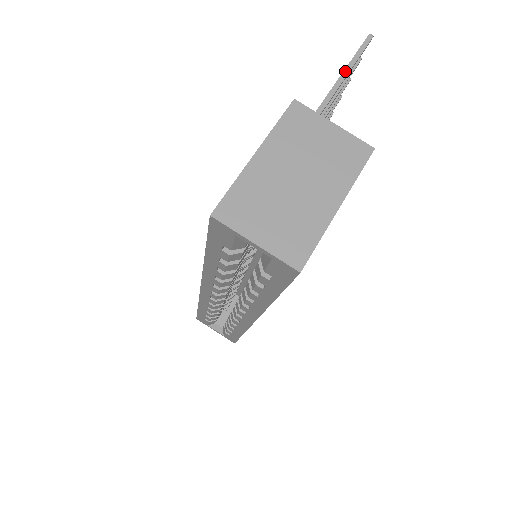
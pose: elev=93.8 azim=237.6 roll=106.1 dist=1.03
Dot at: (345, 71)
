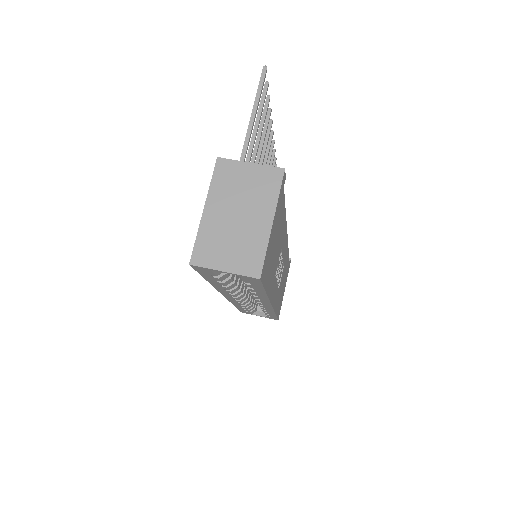
Dot at: (254, 106)
